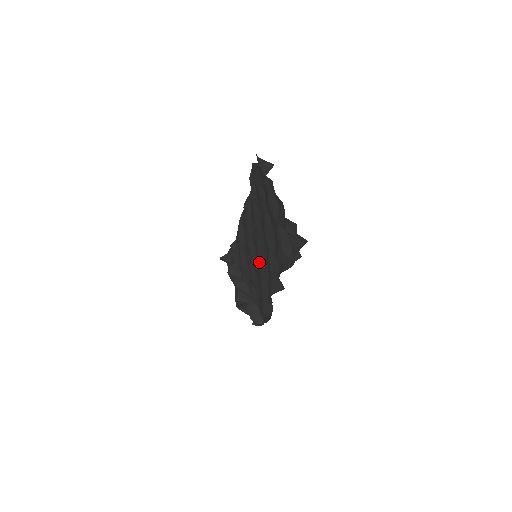
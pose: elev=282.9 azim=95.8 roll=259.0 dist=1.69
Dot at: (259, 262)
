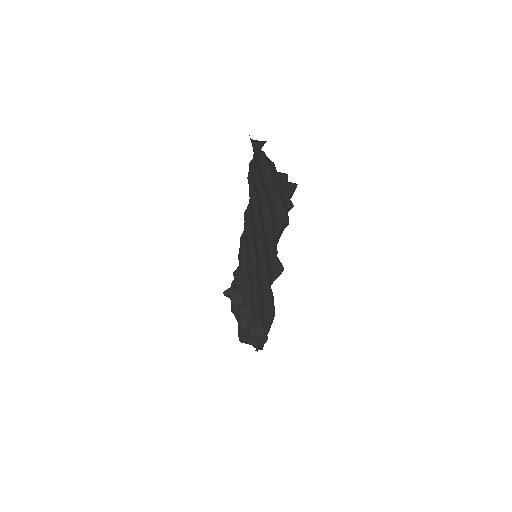
Dot at: (259, 259)
